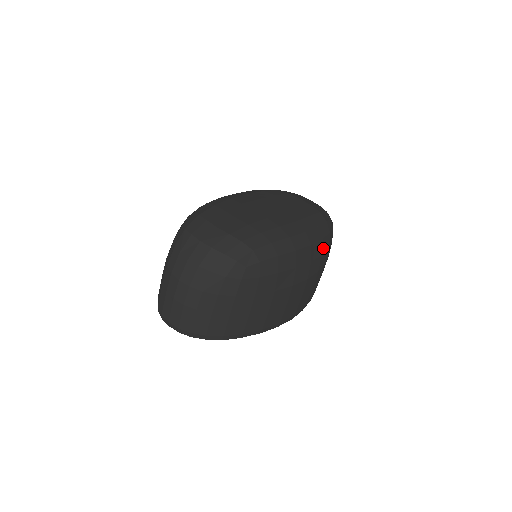
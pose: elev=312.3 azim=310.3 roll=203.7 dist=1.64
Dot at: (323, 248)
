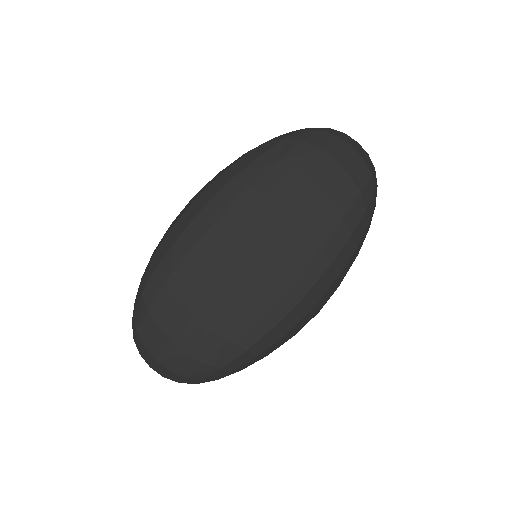
Dot at: (342, 276)
